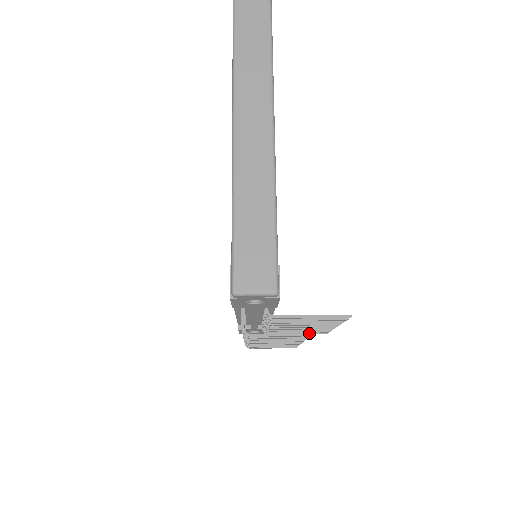
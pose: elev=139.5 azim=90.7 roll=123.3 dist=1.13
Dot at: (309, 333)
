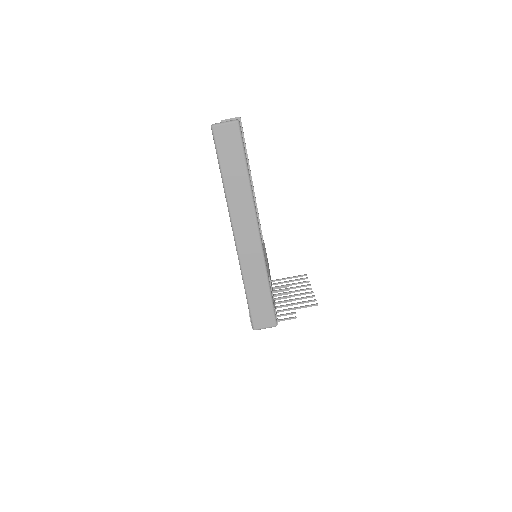
Dot at: (295, 317)
